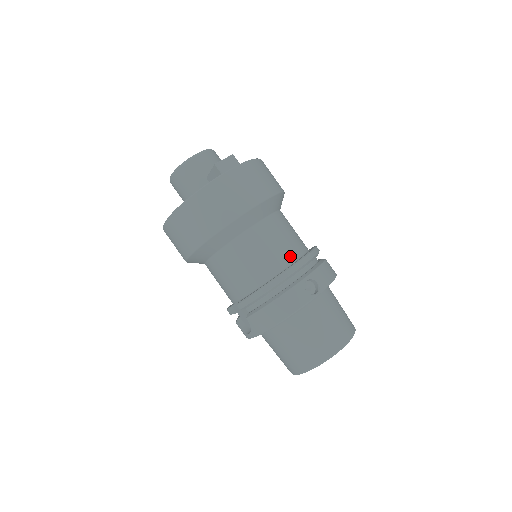
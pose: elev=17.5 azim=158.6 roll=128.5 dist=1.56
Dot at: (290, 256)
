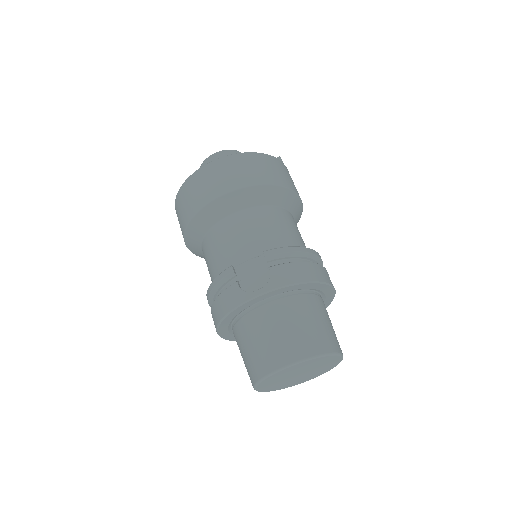
Dot at: occluded
